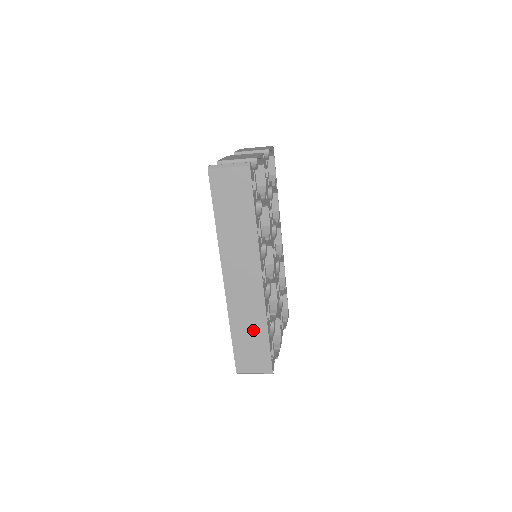
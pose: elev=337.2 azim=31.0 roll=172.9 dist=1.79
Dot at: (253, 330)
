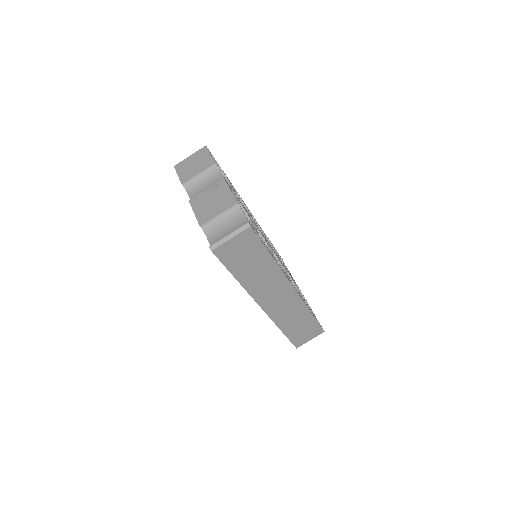
Dot at: (300, 320)
